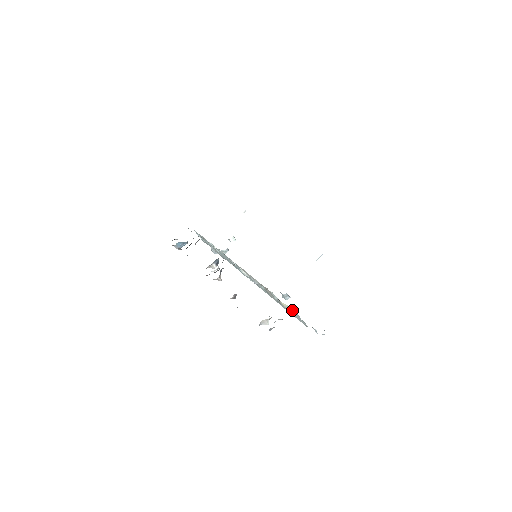
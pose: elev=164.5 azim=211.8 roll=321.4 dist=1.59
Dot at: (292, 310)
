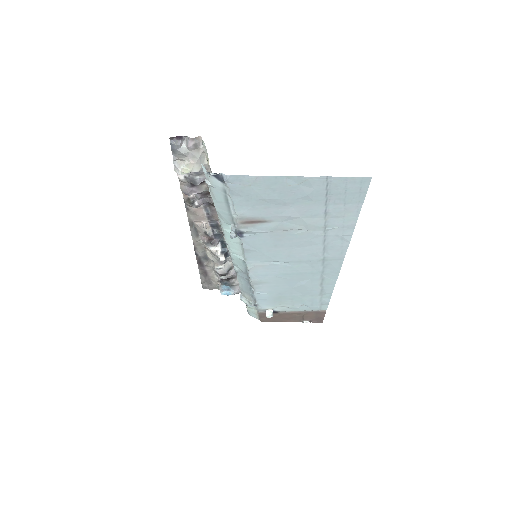
Dot at: occluded
